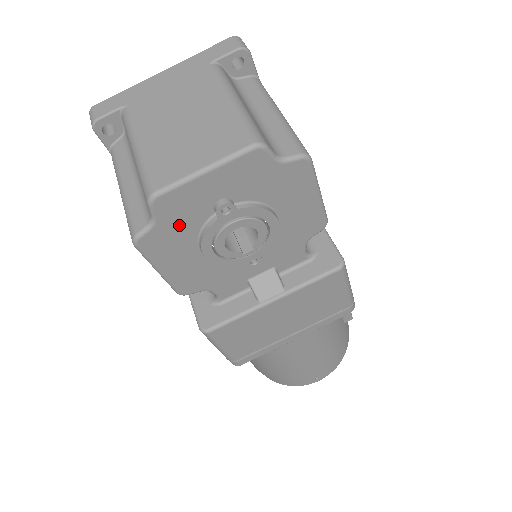
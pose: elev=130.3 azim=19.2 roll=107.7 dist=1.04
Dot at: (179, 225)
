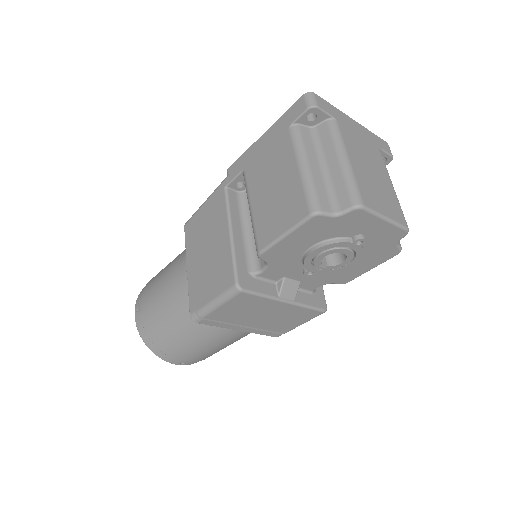
Dot at: (337, 227)
